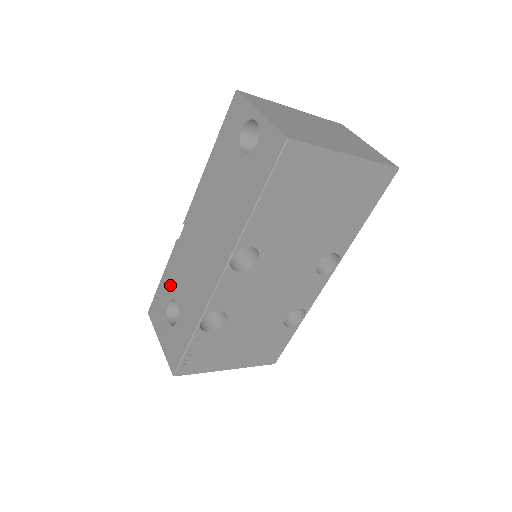
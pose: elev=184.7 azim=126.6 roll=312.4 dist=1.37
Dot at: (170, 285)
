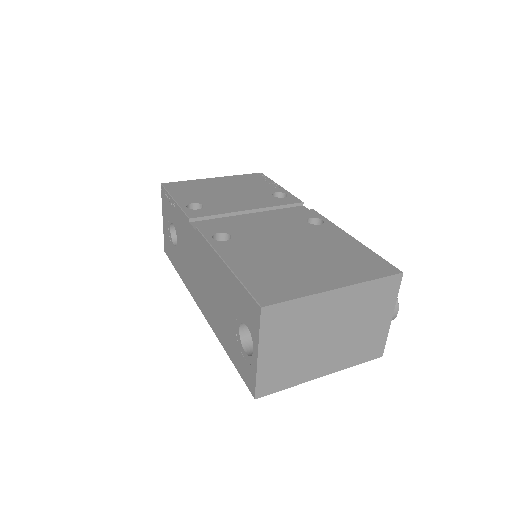
Dot at: (177, 222)
